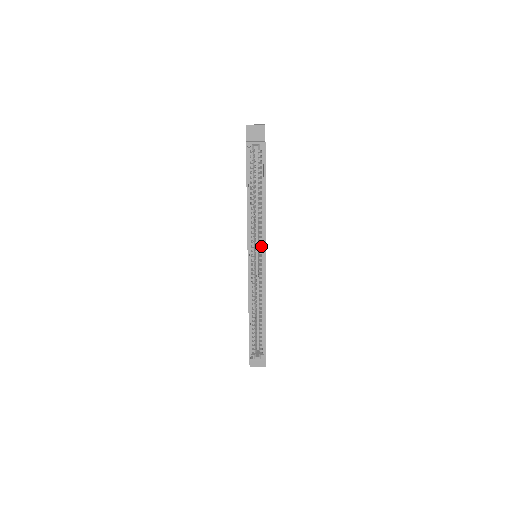
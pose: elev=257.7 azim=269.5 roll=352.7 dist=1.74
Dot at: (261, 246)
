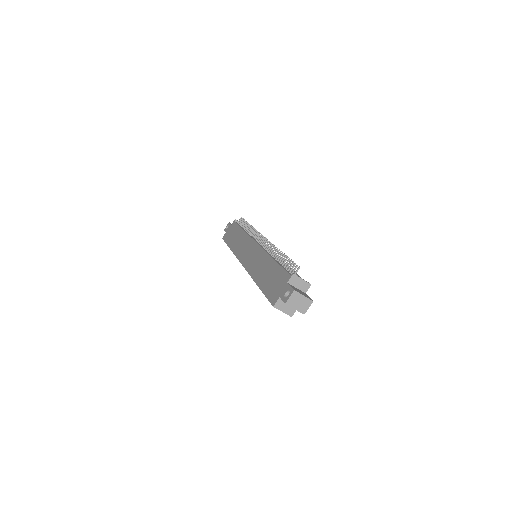
Dot at: occluded
